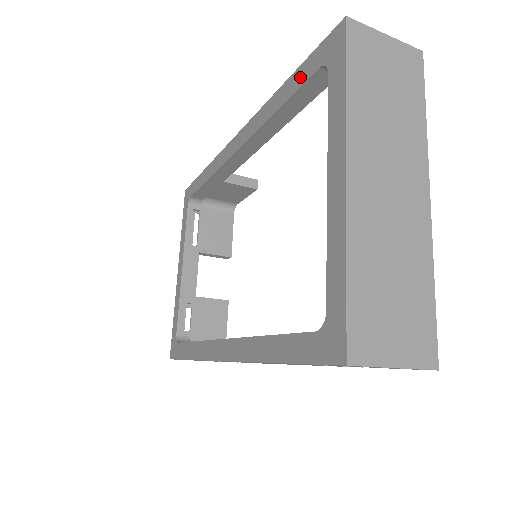
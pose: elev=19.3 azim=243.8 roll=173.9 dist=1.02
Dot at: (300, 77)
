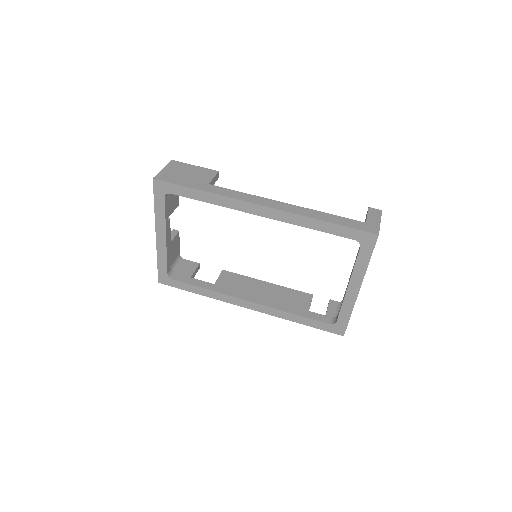
Dot at: (339, 231)
